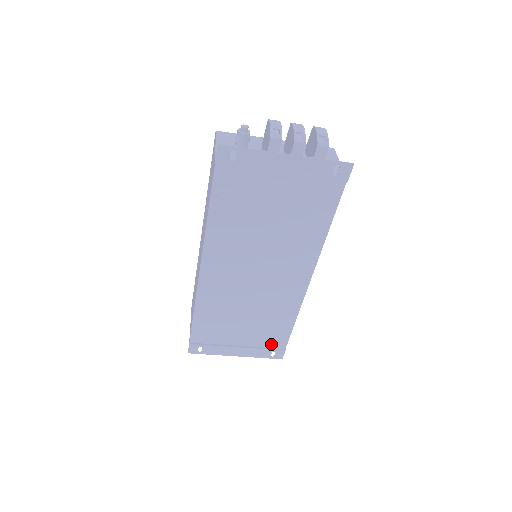
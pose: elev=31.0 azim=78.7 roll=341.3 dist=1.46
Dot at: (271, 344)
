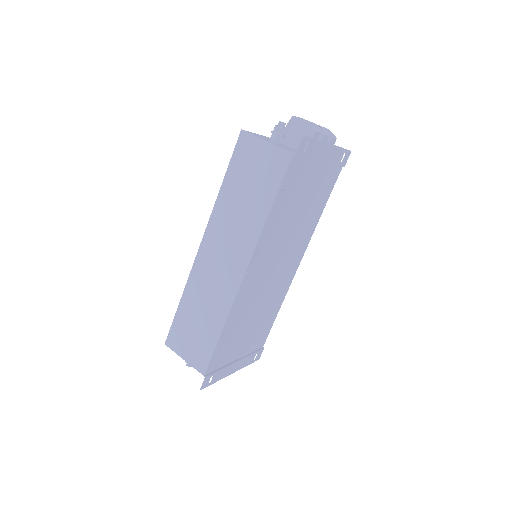
Dot at: (257, 346)
